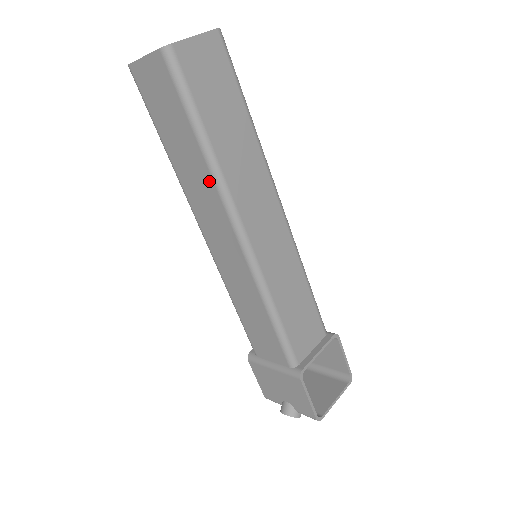
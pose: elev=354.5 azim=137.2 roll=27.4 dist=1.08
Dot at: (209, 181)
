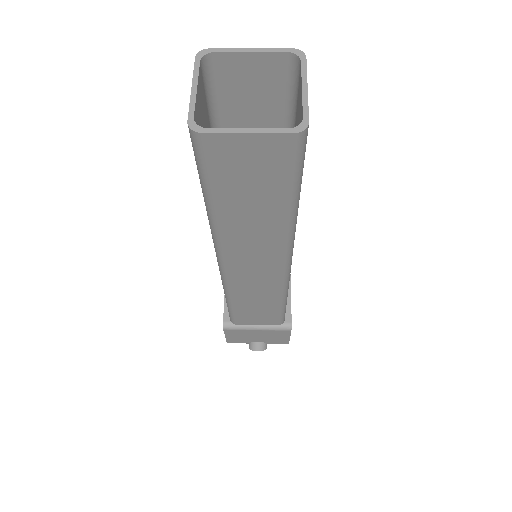
Dot at: (279, 236)
